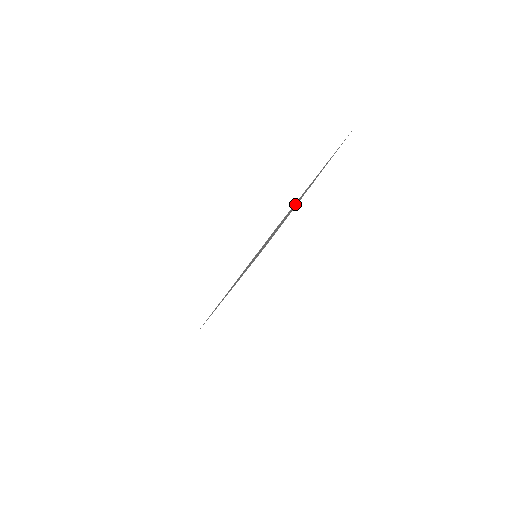
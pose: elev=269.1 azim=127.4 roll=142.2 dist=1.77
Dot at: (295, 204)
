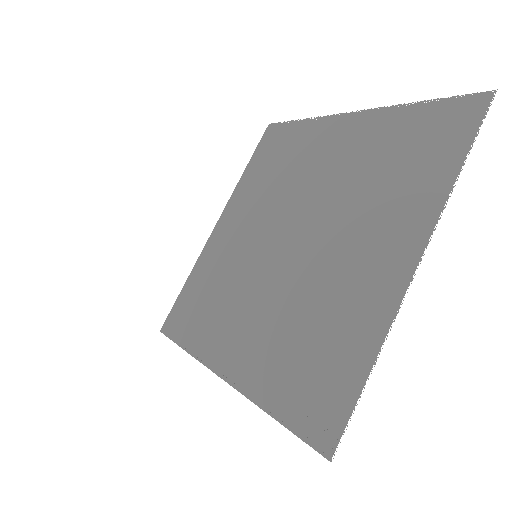
Dot at: (341, 204)
